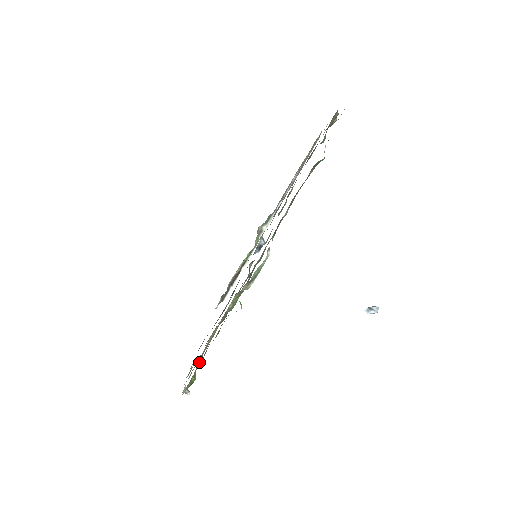
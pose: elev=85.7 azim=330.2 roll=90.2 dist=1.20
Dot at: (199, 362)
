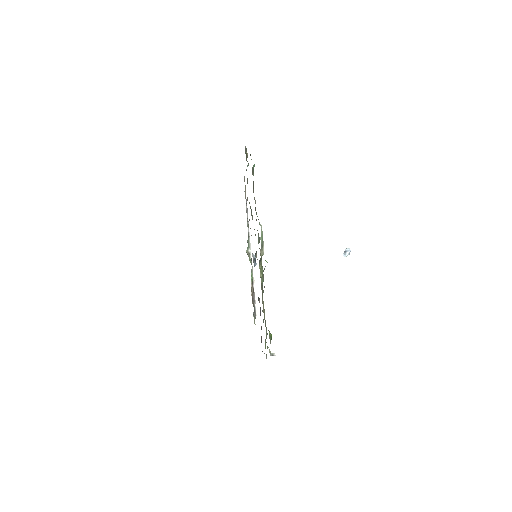
Dot at: (267, 334)
